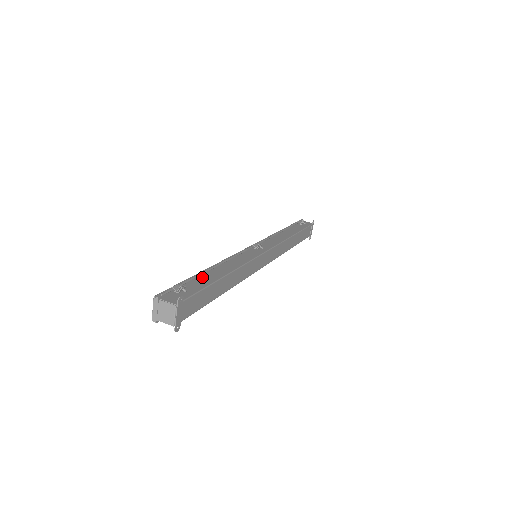
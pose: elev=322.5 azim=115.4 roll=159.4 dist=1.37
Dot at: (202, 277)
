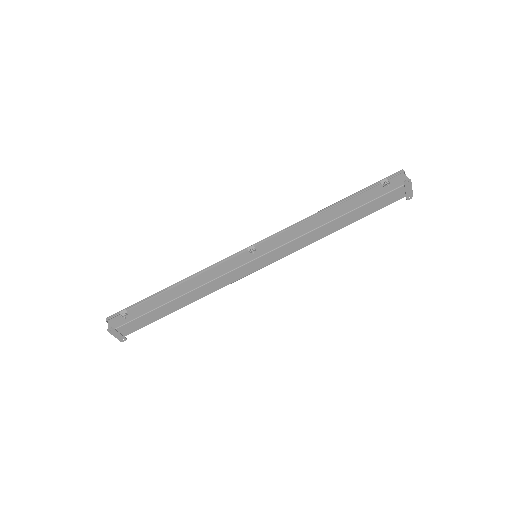
Dot at: (156, 298)
